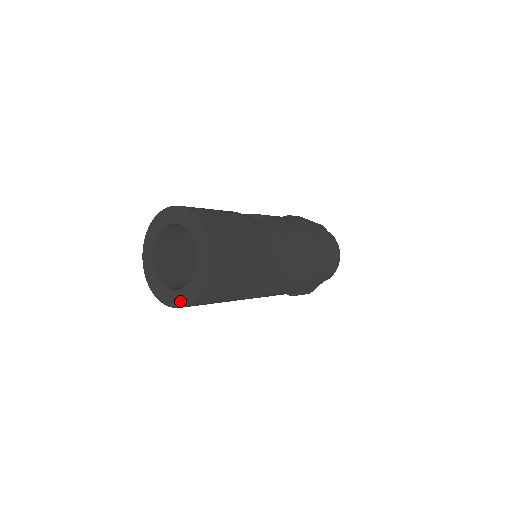
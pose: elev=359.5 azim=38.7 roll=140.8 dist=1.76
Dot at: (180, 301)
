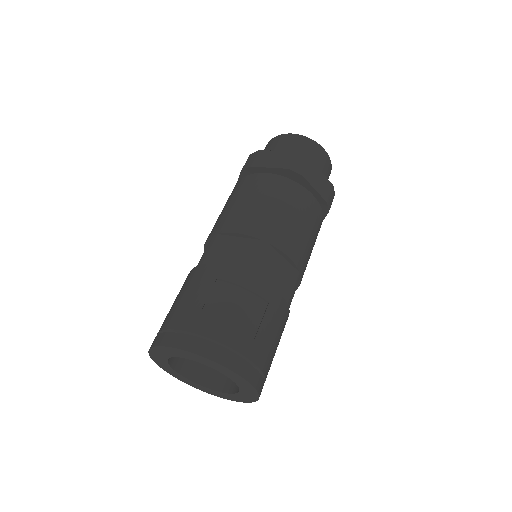
Dot at: (240, 400)
